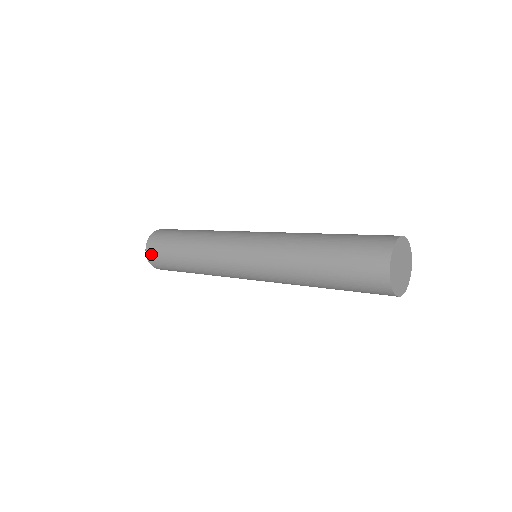
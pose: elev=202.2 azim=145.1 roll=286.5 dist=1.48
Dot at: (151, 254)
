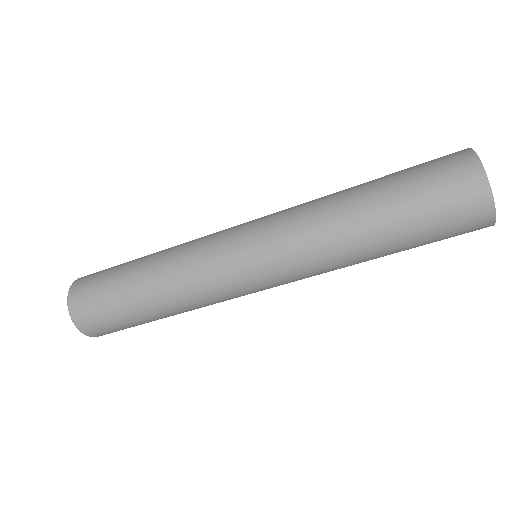
Dot at: (84, 321)
